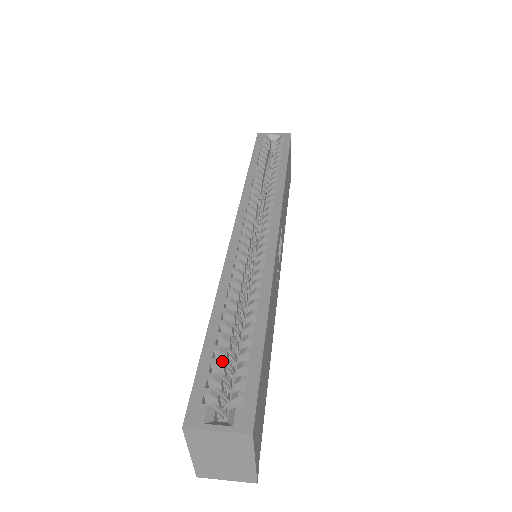
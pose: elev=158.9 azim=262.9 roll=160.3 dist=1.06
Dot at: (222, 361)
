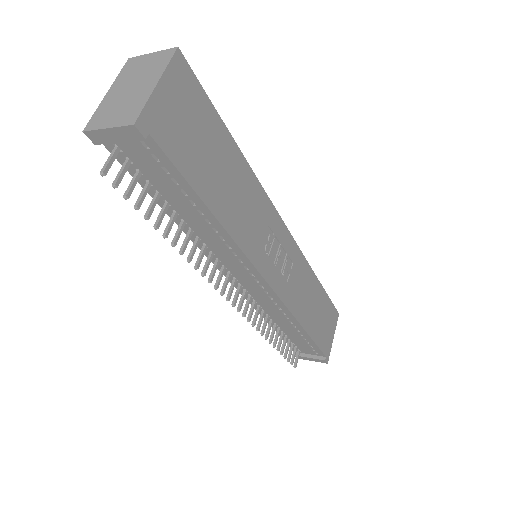
Dot at: occluded
